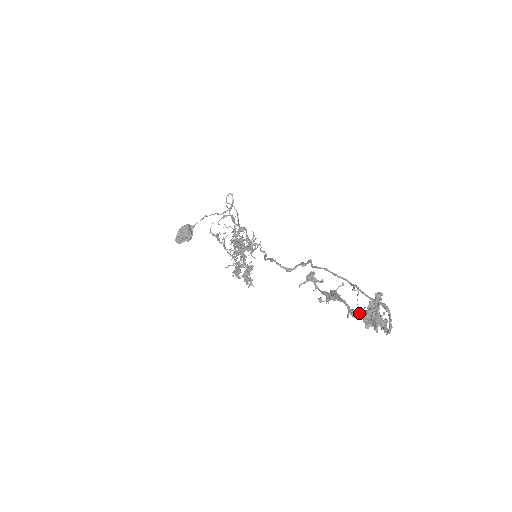
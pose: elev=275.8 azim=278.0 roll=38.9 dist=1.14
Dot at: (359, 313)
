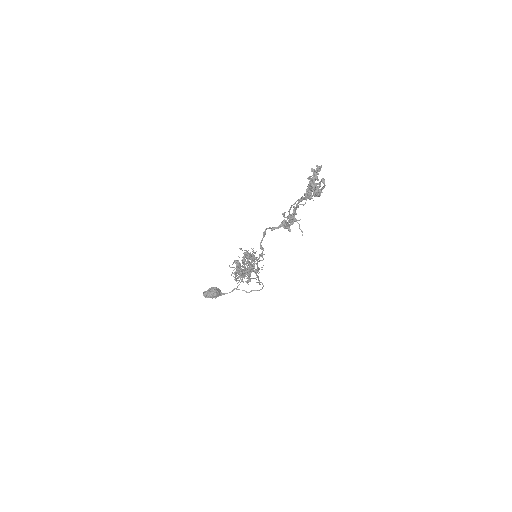
Dot at: occluded
